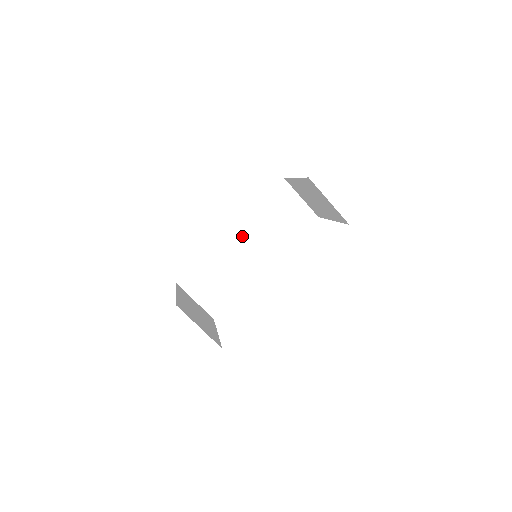
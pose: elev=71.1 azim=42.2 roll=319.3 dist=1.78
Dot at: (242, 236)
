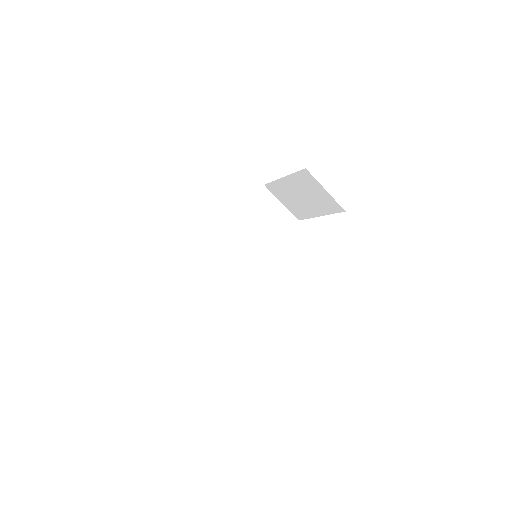
Dot at: (231, 244)
